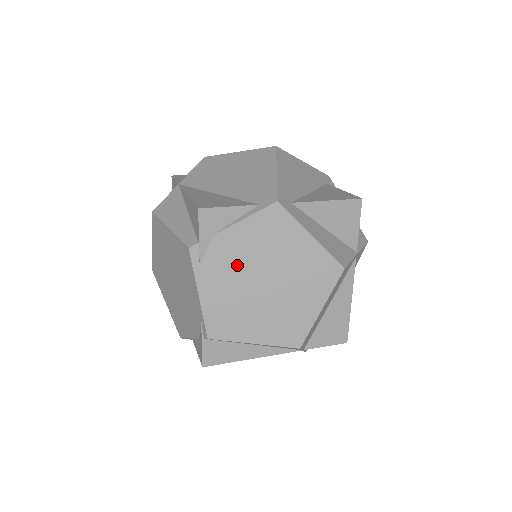
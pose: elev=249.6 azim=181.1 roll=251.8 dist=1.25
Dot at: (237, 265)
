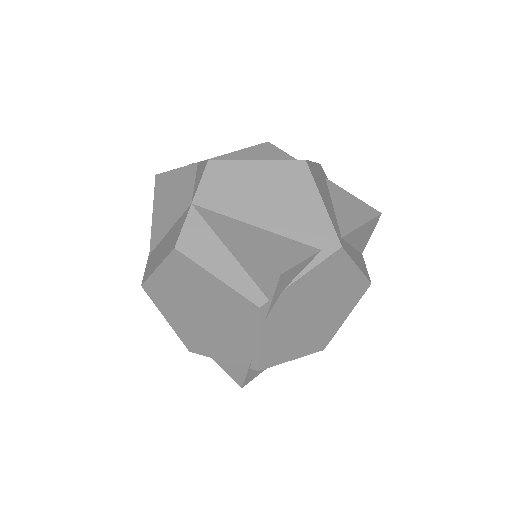
Dot at: (296, 308)
